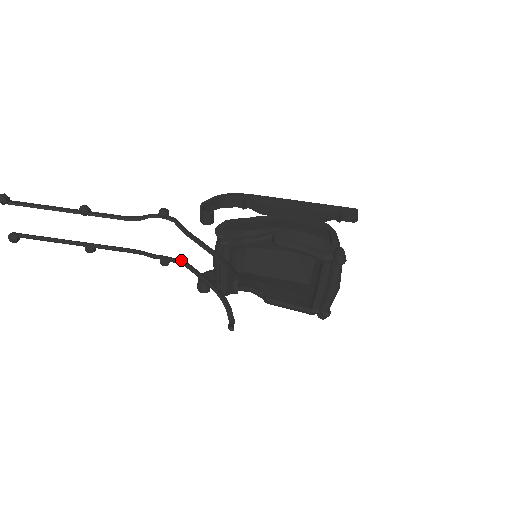
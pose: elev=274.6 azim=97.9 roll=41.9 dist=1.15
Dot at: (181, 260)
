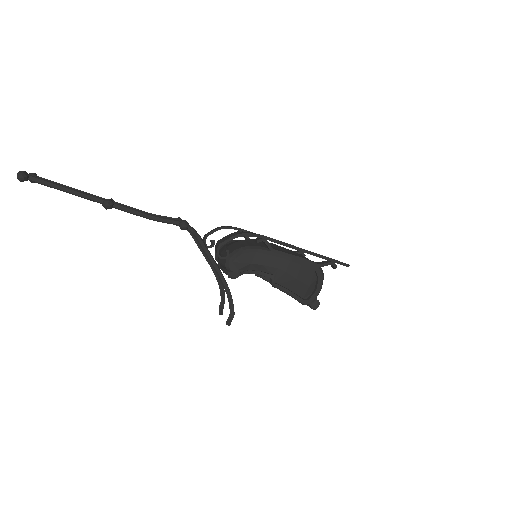
Dot at: (192, 234)
